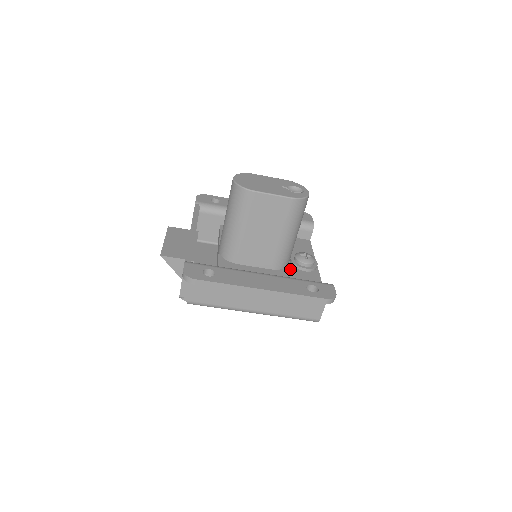
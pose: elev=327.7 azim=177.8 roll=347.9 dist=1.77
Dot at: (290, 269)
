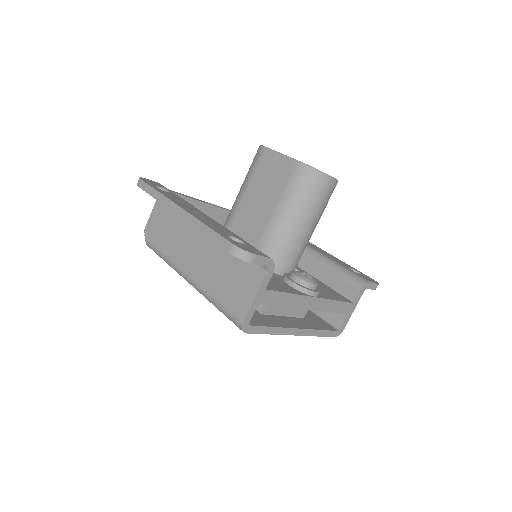
Dot at: (273, 273)
